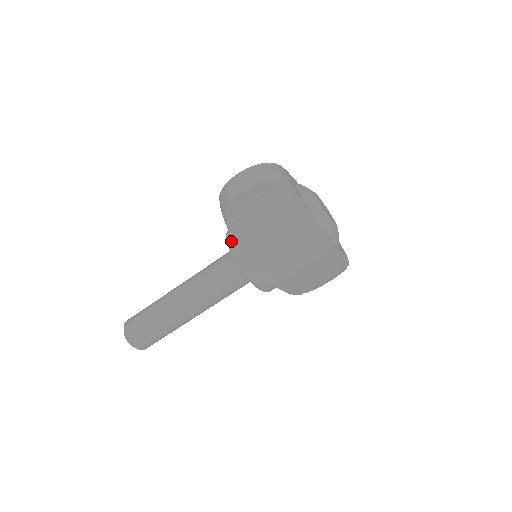
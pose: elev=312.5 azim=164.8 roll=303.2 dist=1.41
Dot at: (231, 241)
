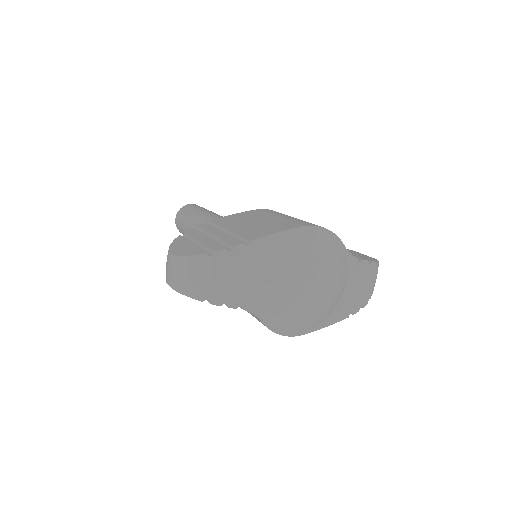
Dot at: occluded
